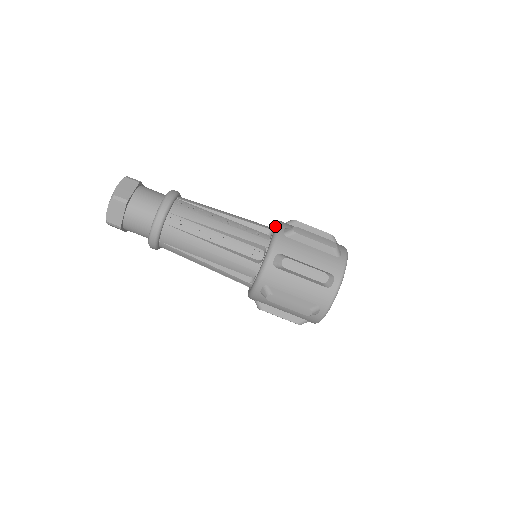
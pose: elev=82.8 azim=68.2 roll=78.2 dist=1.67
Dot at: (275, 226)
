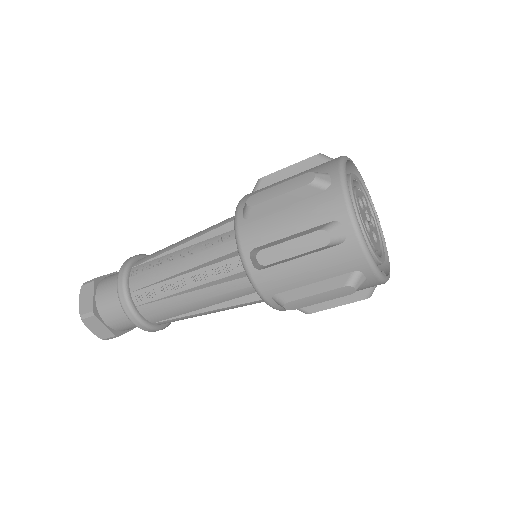
Dot at: occluded
